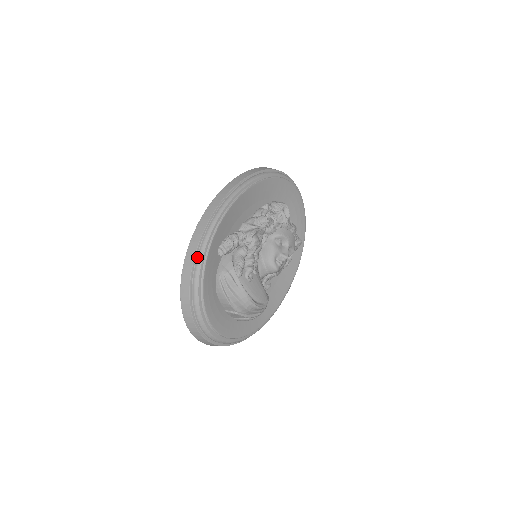
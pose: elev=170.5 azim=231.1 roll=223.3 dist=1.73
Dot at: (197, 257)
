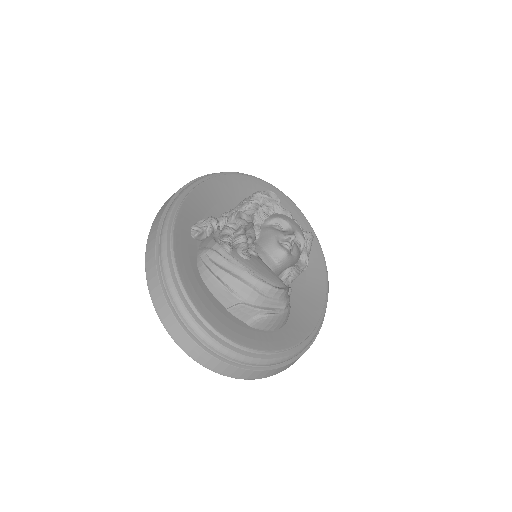
Dot at: (160, 236)
